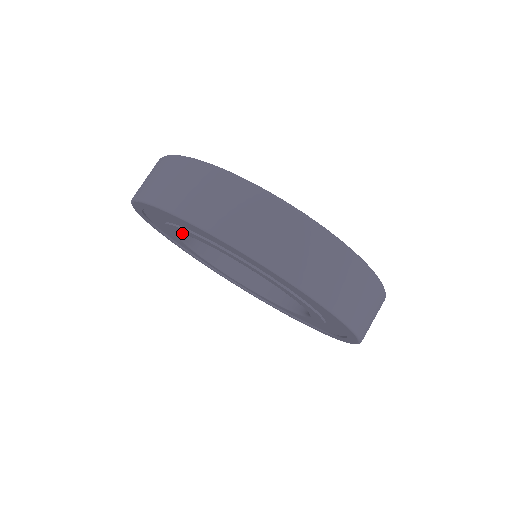
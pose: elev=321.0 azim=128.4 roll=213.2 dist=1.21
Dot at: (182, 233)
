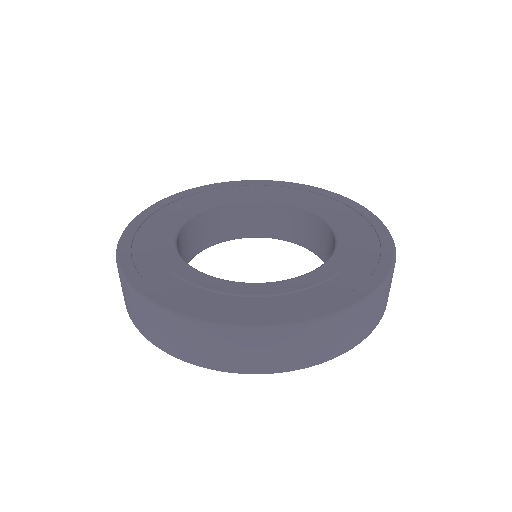
Dot at: occluded
